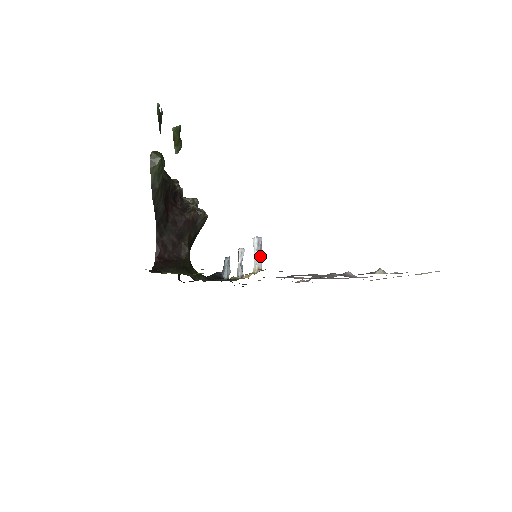
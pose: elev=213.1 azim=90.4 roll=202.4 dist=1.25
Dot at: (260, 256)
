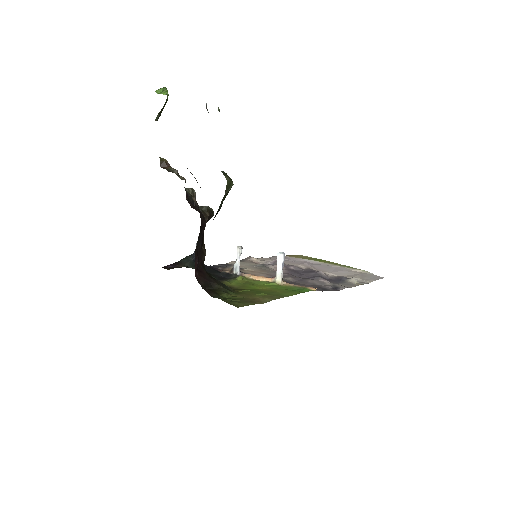
Dot at: occluded
